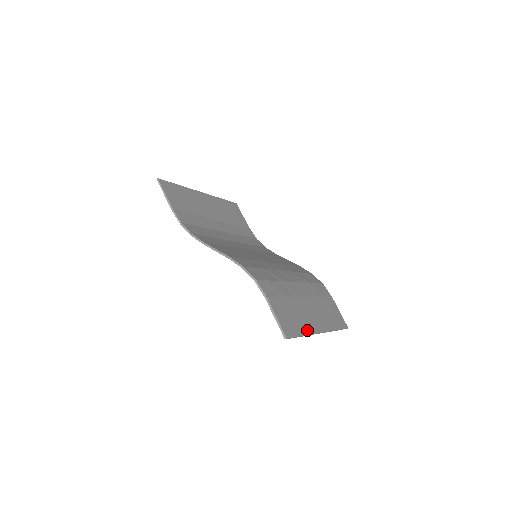
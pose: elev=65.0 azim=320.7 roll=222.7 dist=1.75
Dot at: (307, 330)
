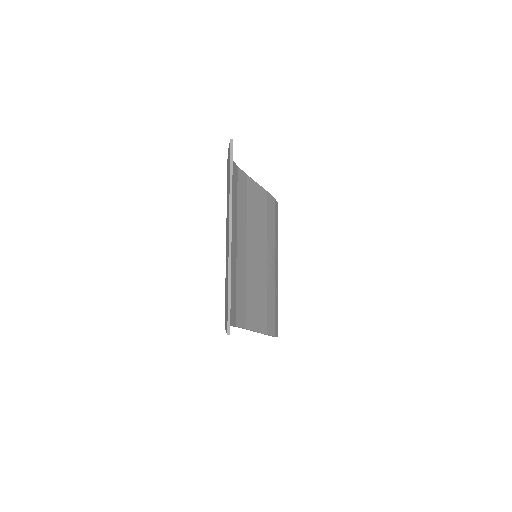
Dot at: occluded
